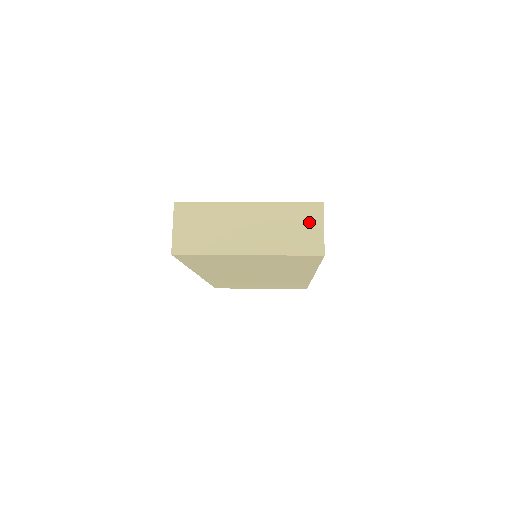
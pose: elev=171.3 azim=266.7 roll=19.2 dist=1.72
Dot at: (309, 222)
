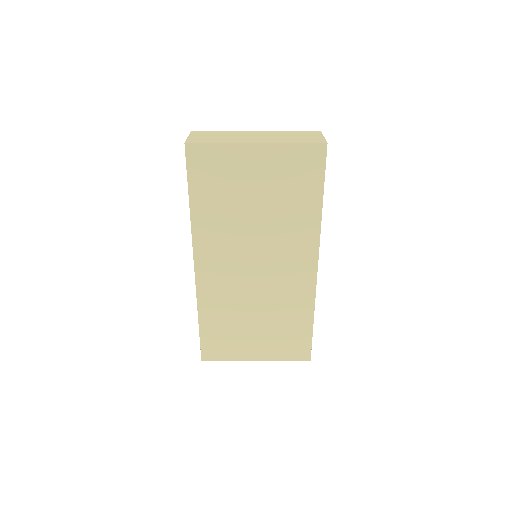
Dot at: (310, 135)
